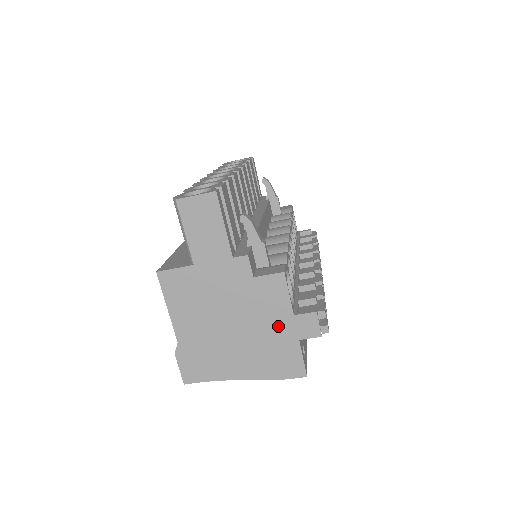
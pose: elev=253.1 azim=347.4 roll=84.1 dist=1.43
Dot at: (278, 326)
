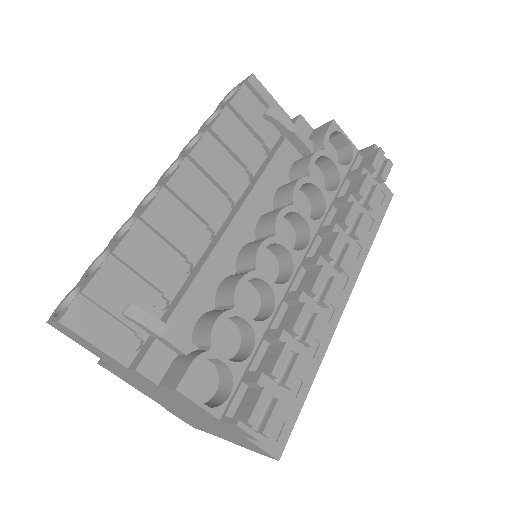
Dot at: (216, 422)
